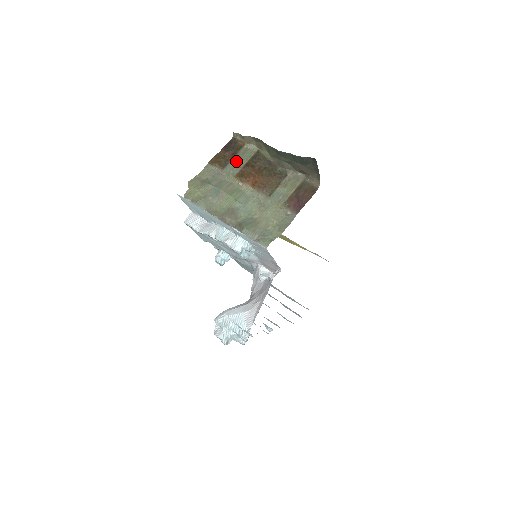
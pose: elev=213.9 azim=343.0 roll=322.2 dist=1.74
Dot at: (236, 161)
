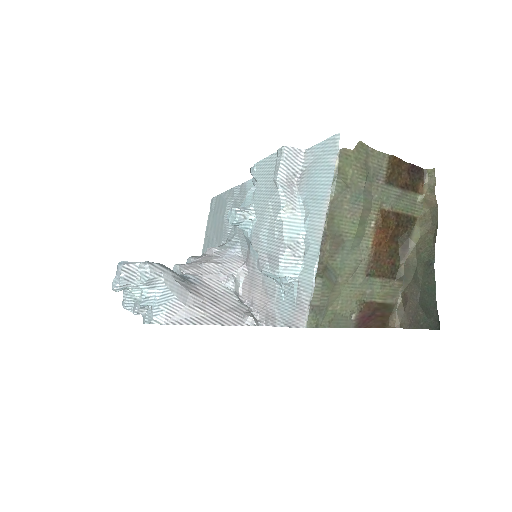
Dot at: (399, 196)
